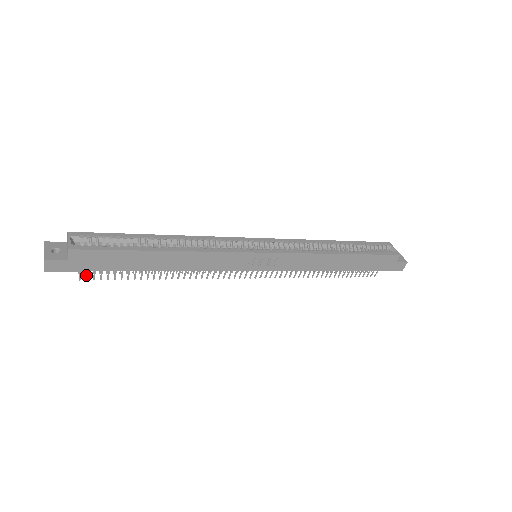
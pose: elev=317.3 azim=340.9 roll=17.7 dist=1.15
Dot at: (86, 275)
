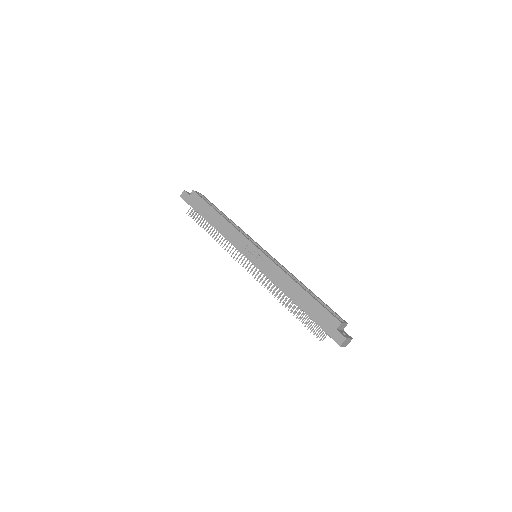
Dot at: (190, 212)
